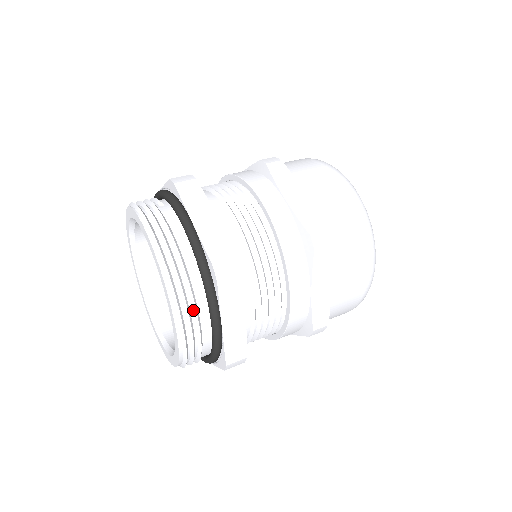
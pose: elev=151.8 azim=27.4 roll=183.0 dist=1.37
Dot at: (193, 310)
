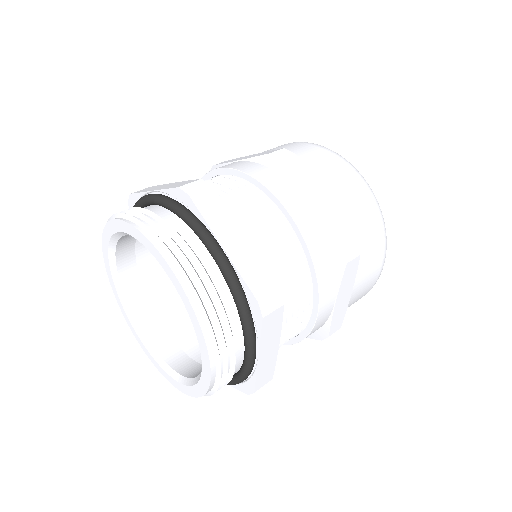
Dot at: (182, 245)
